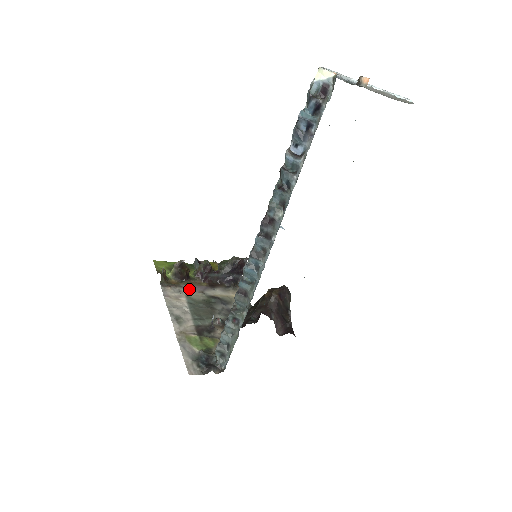
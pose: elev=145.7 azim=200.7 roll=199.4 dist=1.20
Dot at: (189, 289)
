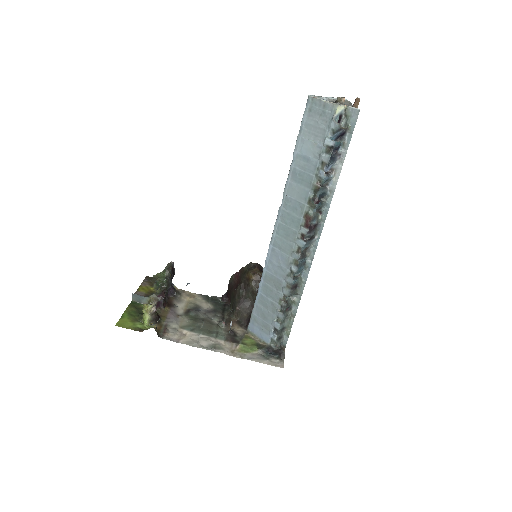
Dot at: (172, 322)
